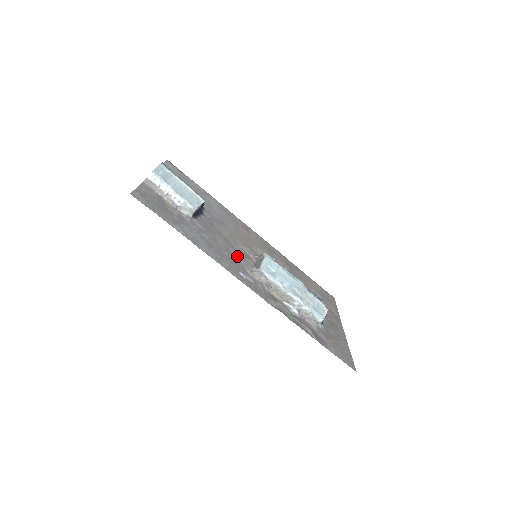
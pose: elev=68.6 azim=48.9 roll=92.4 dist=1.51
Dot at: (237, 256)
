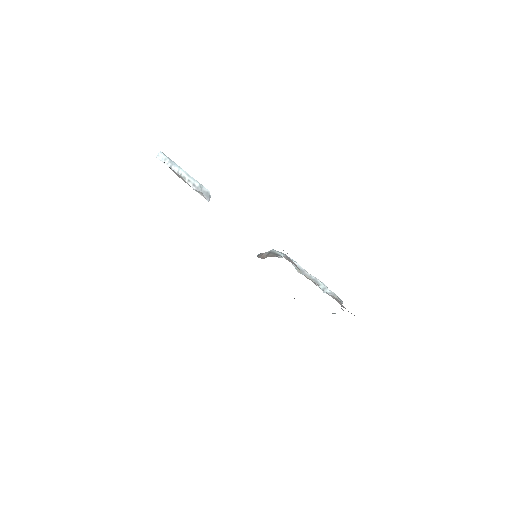
Dot at: occluded
